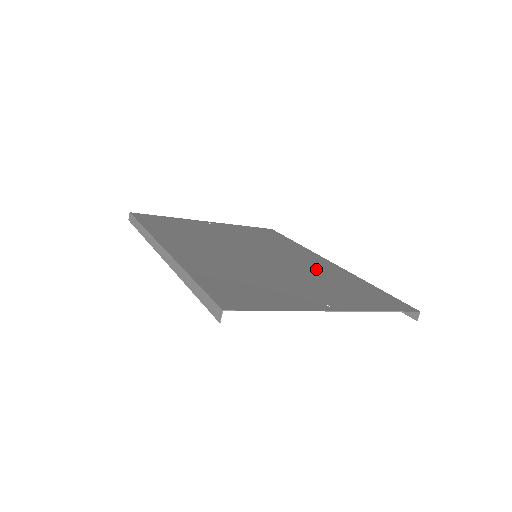
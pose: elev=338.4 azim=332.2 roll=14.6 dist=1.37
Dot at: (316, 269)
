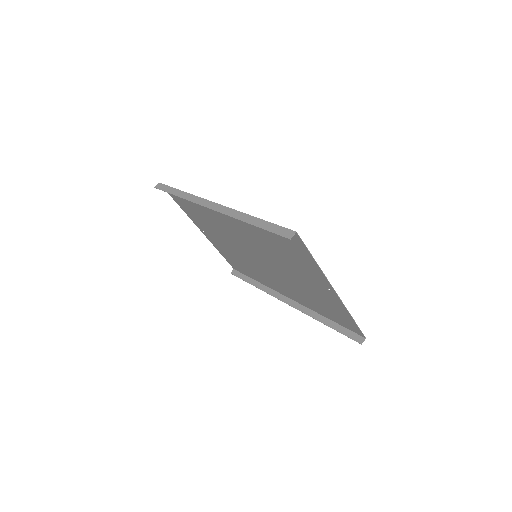
Dot at: (292, 288)
